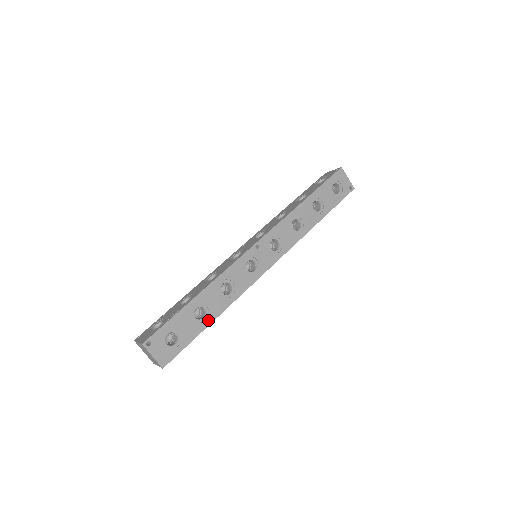
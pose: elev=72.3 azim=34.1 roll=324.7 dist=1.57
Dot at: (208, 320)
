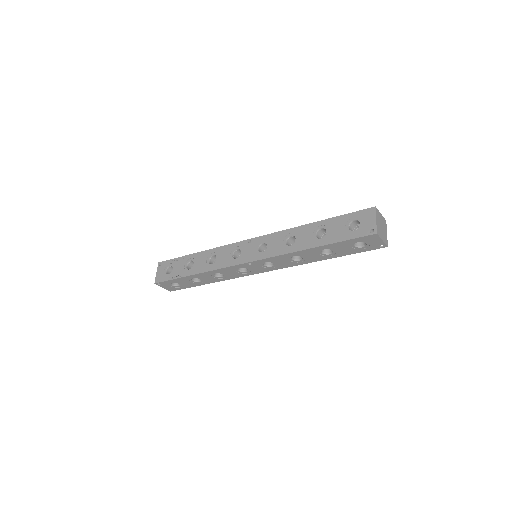
Dot at: (203, 283)
